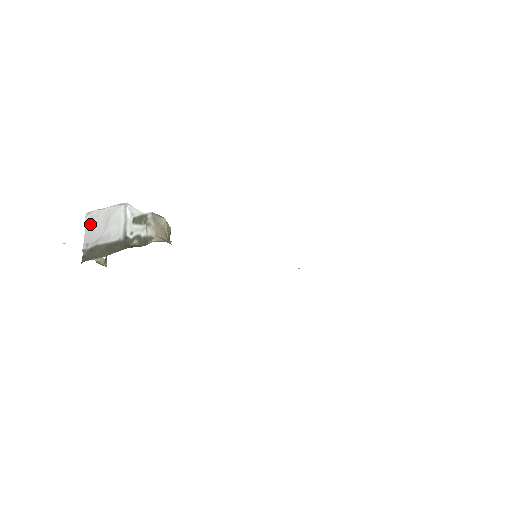
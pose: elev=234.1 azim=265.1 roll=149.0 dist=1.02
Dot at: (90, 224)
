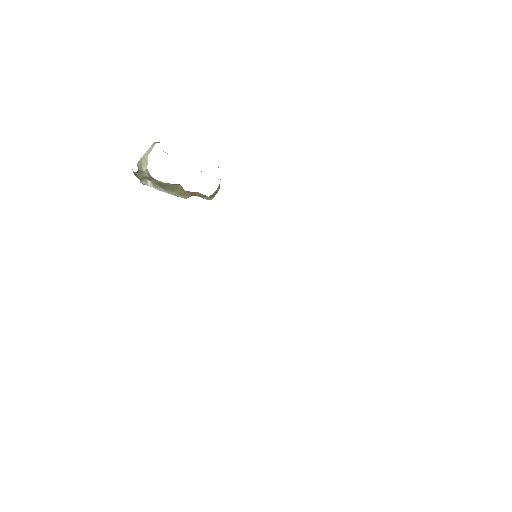
Dot at: occluded
